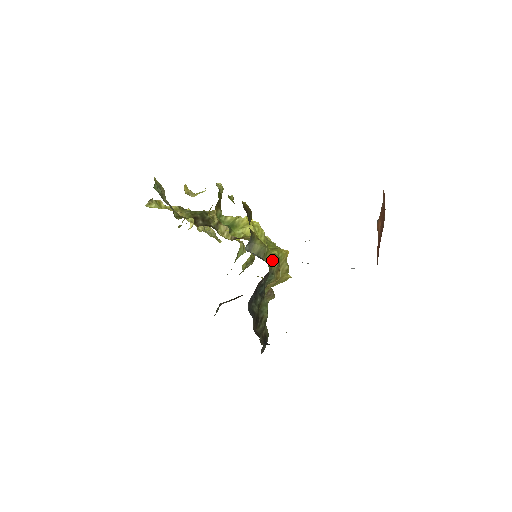
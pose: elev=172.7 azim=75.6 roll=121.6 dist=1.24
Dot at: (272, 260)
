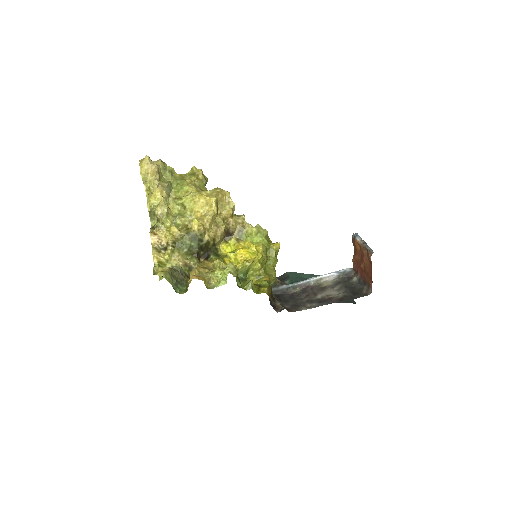
Dot at: occluded
